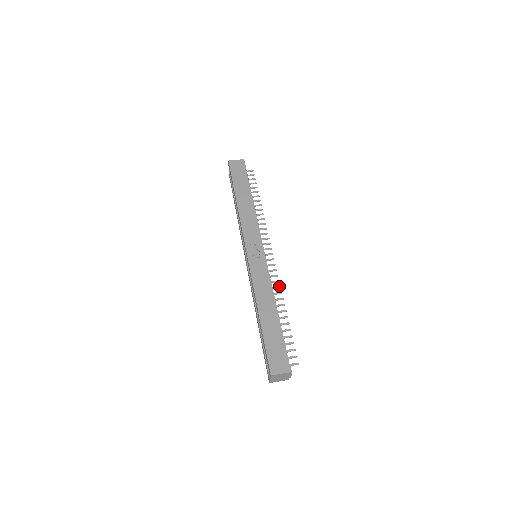
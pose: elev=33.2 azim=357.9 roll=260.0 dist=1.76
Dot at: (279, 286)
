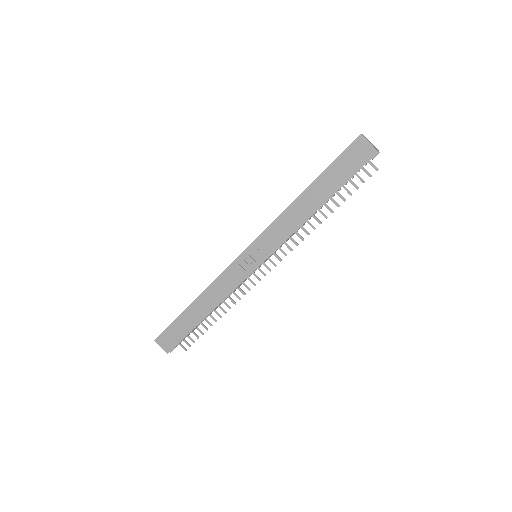
Dot at: (240, 298)
